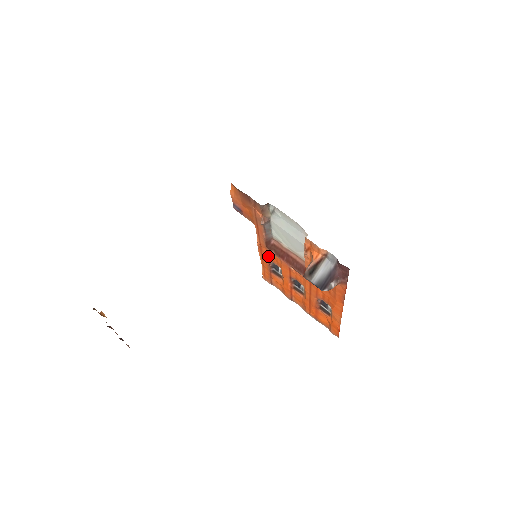
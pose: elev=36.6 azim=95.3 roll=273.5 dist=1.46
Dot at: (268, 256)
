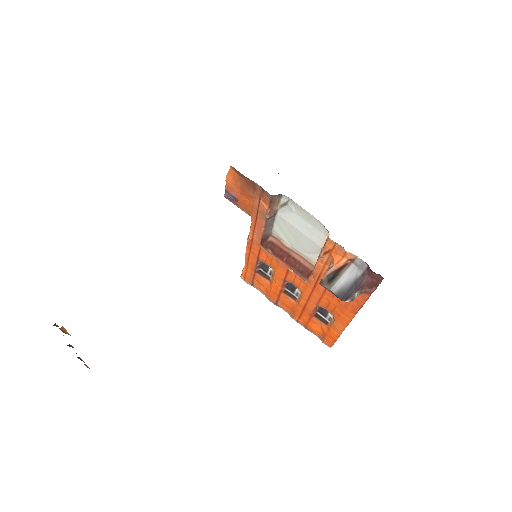
Dot at: (259, 255)
